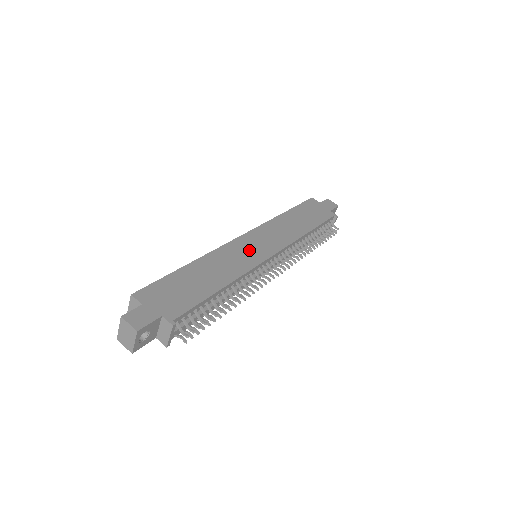
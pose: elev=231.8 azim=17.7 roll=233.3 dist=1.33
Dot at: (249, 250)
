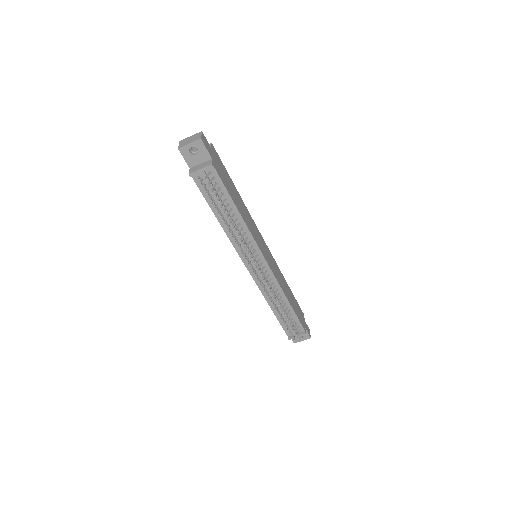
Dot at: (261, 242)
